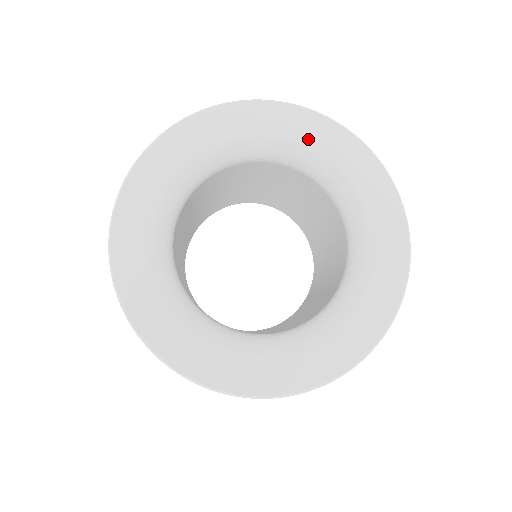
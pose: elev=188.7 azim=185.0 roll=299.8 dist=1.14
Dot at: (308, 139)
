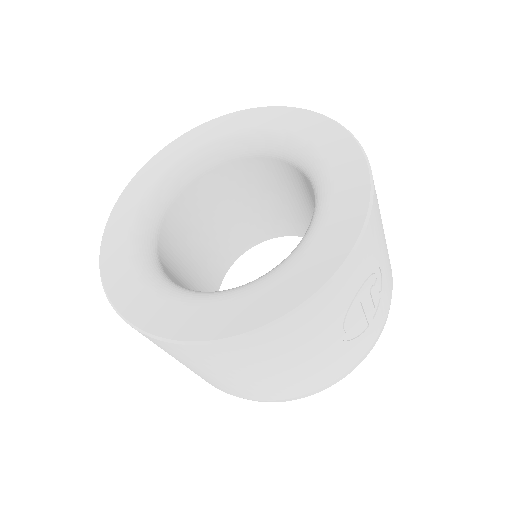
Dot at: (276, 126)
